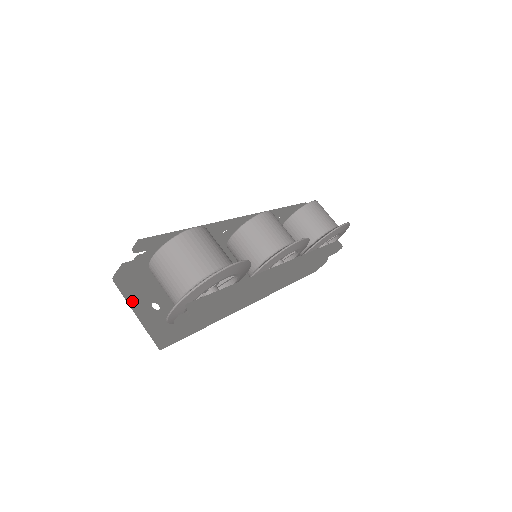
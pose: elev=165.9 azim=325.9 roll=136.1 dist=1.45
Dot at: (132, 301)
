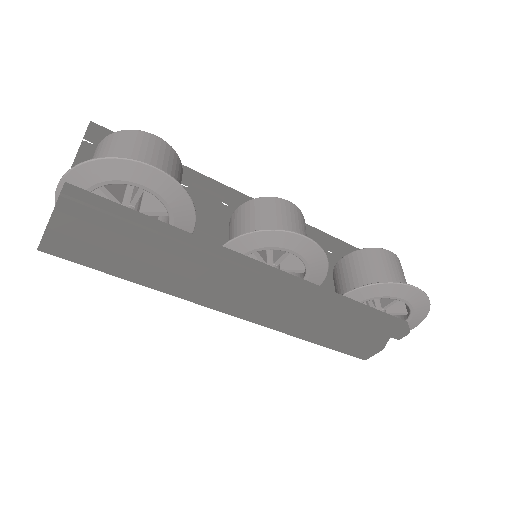
Dot at: occluded
